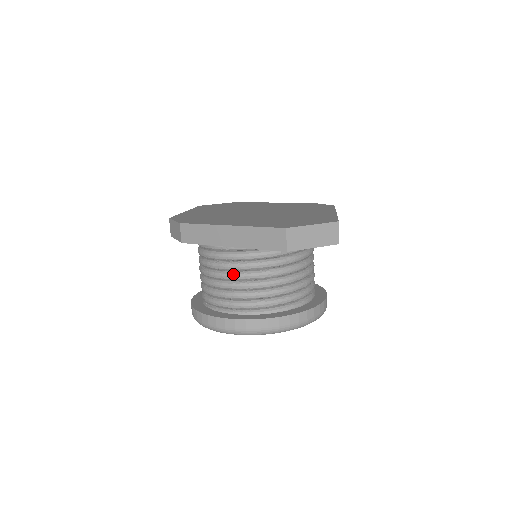
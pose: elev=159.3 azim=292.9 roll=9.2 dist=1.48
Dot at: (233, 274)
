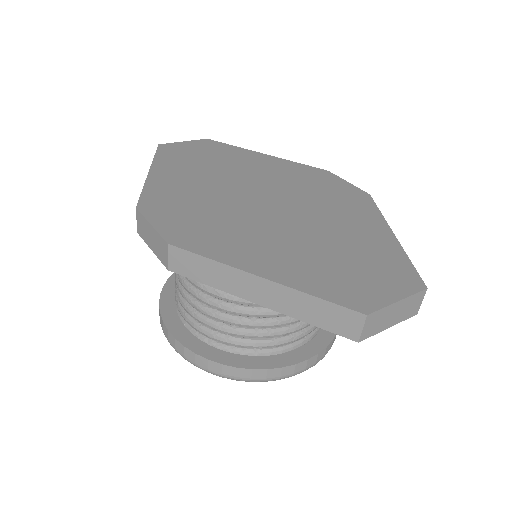
Dot at: (240, 310)
